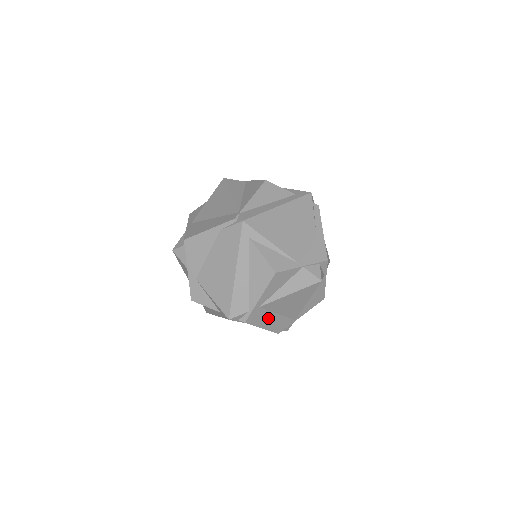
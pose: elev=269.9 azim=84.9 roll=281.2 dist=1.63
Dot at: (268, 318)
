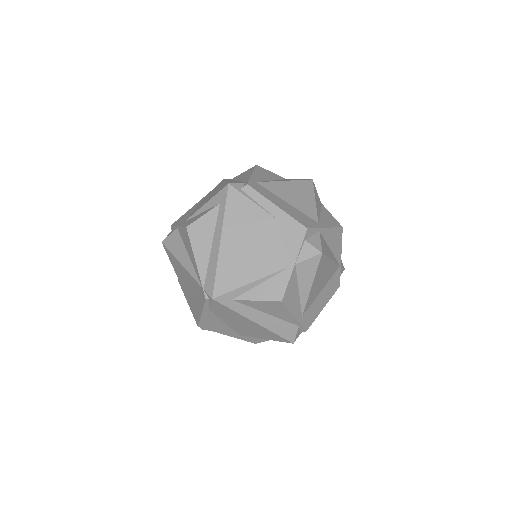
Dot at: (318, 302)
